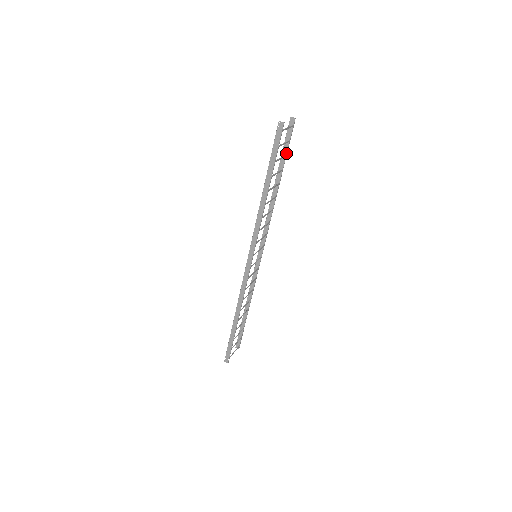
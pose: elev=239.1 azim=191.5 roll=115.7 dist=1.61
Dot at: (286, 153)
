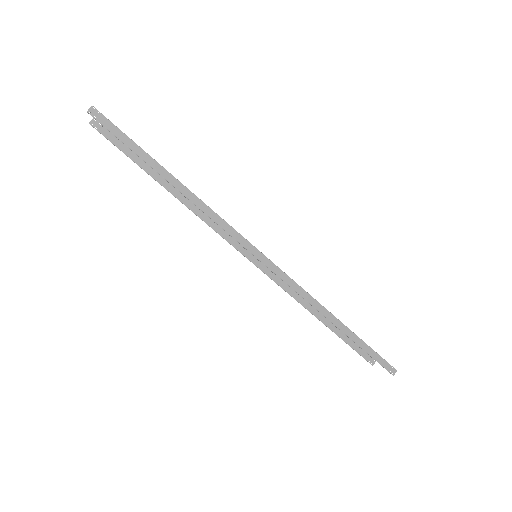
Dot at: (133, 154)
